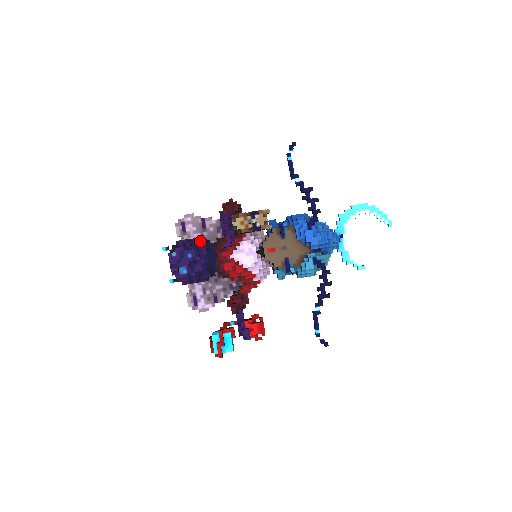
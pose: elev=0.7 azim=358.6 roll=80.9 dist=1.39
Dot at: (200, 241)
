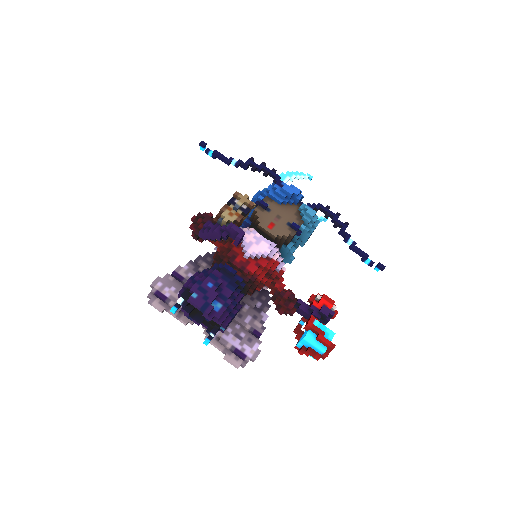
Dot at: (203, 270)
